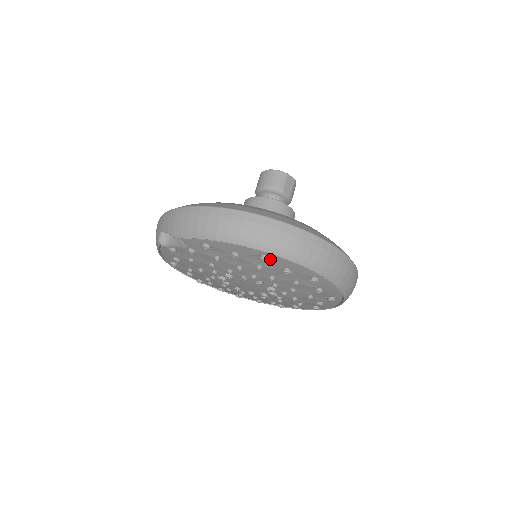
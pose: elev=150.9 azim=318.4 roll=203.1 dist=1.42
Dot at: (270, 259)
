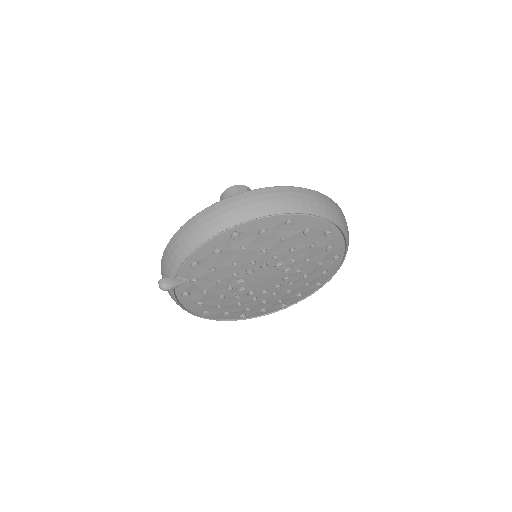
Dot at: (240, 232)
